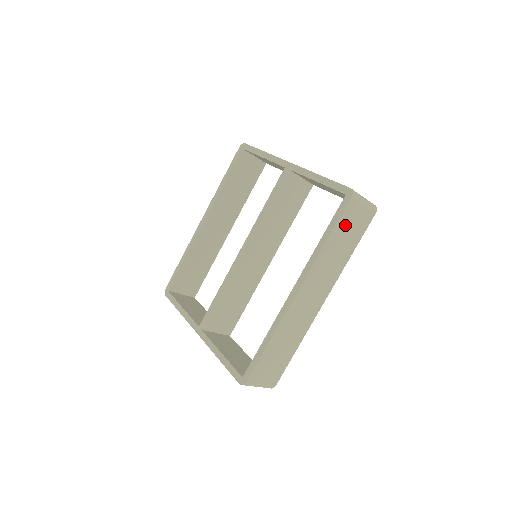
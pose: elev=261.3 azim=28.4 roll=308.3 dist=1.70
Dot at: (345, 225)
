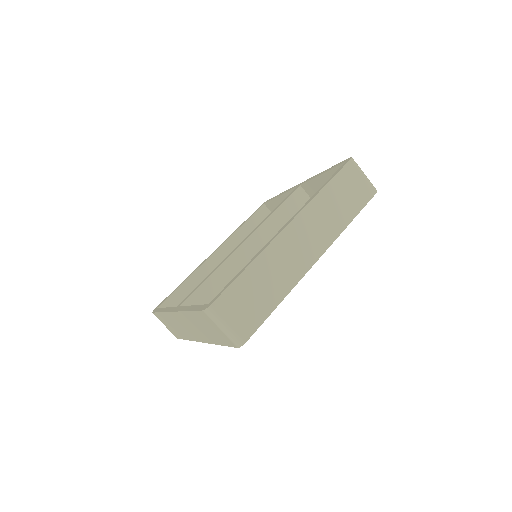
Dot at: (344, 184)
